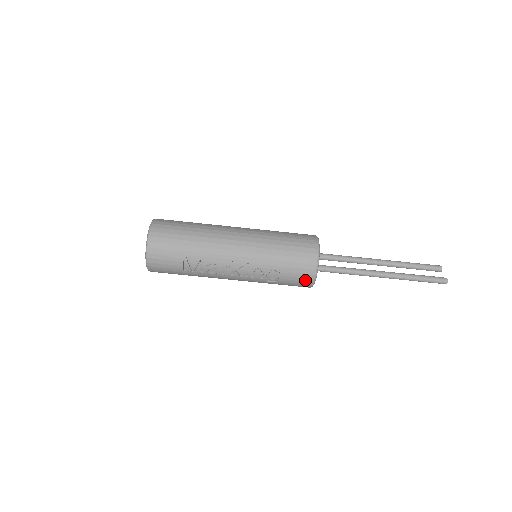
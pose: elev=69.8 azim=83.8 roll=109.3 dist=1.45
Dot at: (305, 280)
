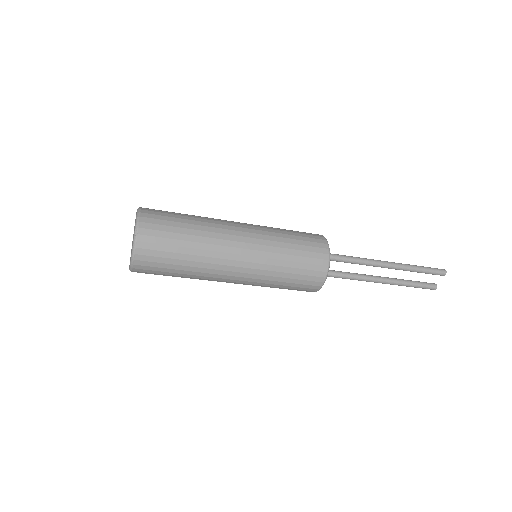
Dot at: occluded
